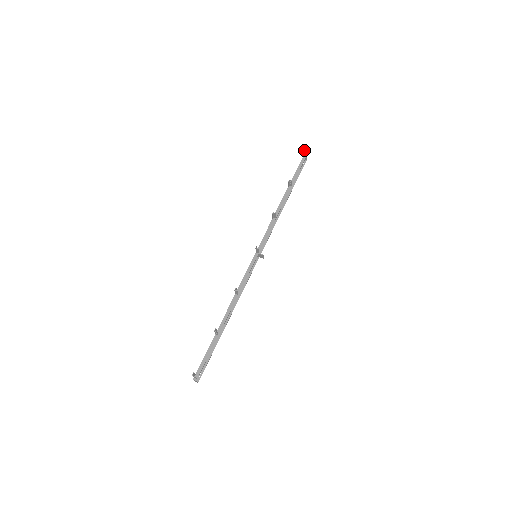
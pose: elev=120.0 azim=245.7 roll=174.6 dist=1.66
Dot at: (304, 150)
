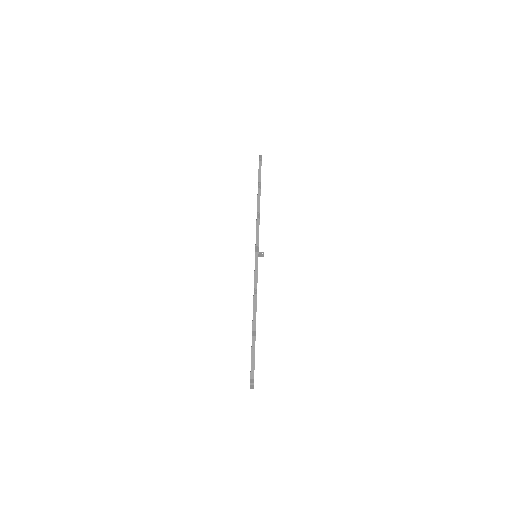
Dot at: (259, 155)
